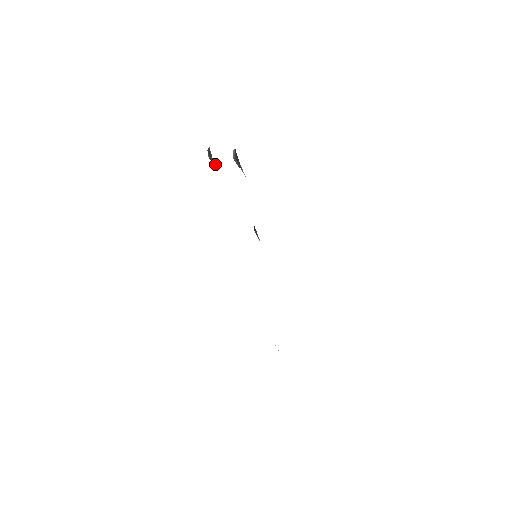
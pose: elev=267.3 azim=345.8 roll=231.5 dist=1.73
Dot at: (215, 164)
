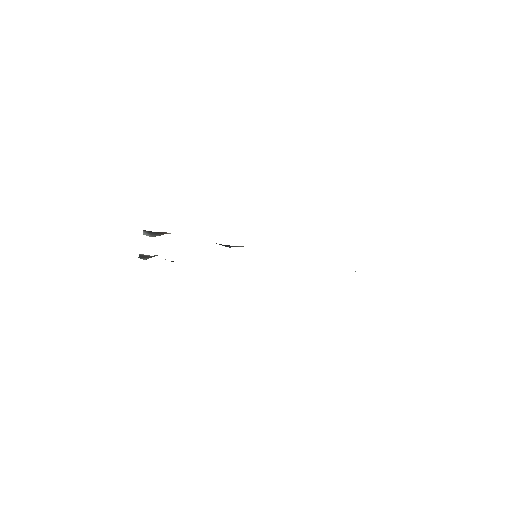
Dot at: occluded
